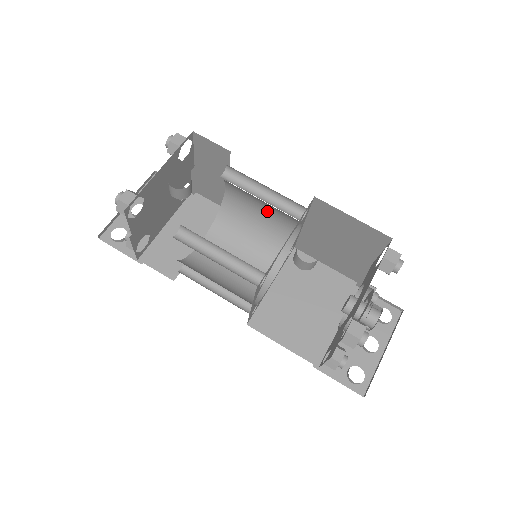
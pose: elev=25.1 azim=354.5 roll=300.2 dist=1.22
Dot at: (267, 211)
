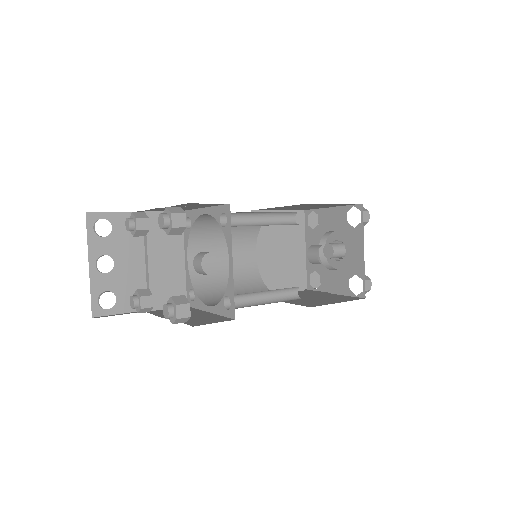
Dot at: occluded
